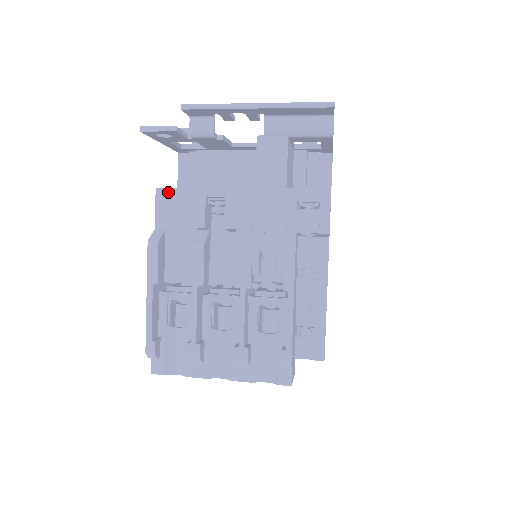
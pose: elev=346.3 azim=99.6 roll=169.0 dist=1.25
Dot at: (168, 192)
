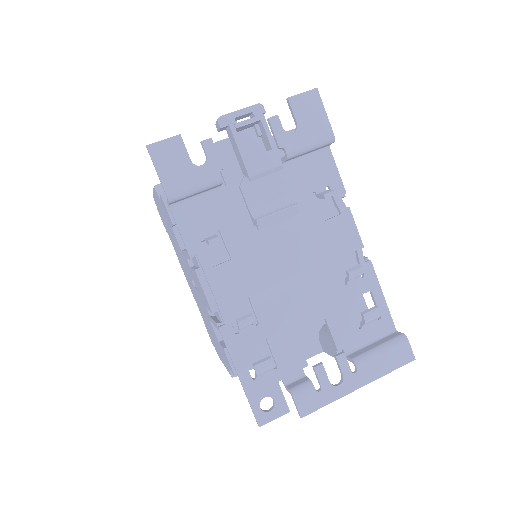
Dot at: occluded
